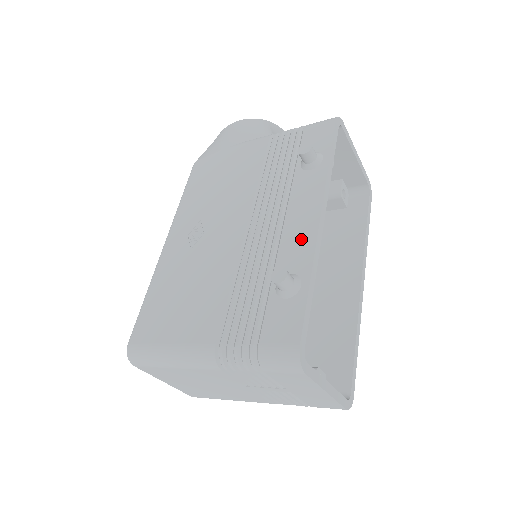
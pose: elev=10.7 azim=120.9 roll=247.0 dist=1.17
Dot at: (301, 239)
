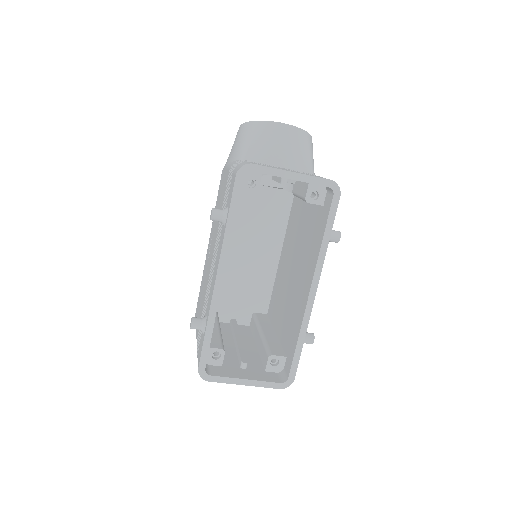
Dot at: (211, 291)
